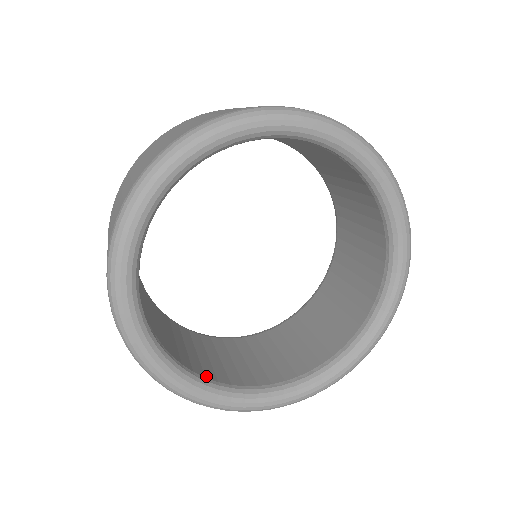
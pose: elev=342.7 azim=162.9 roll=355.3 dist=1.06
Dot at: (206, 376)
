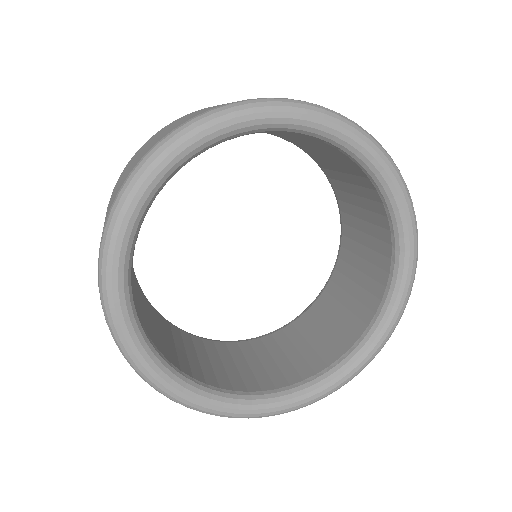
Dot at: (248, 390)
